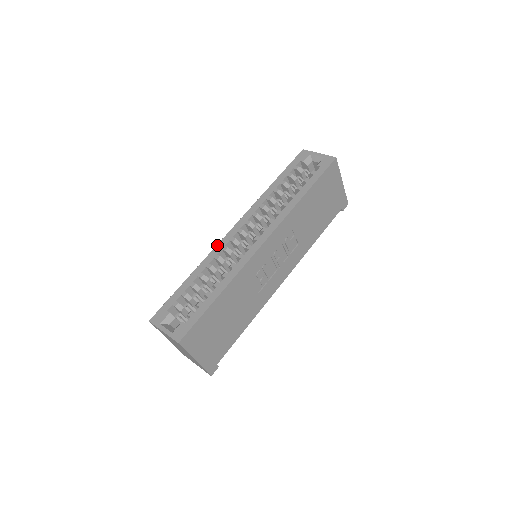
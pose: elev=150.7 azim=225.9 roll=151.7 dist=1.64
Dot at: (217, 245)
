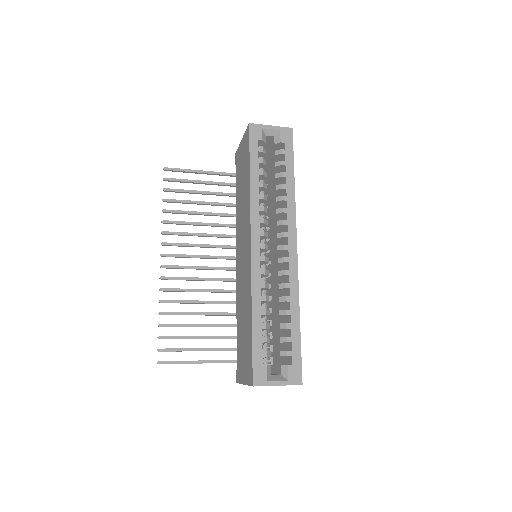
Dot at: (252, 272)
